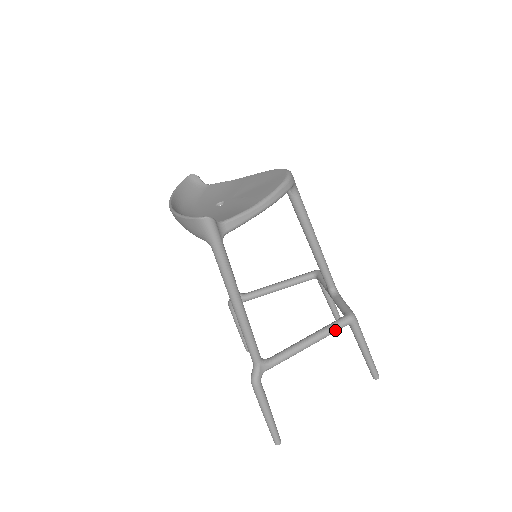
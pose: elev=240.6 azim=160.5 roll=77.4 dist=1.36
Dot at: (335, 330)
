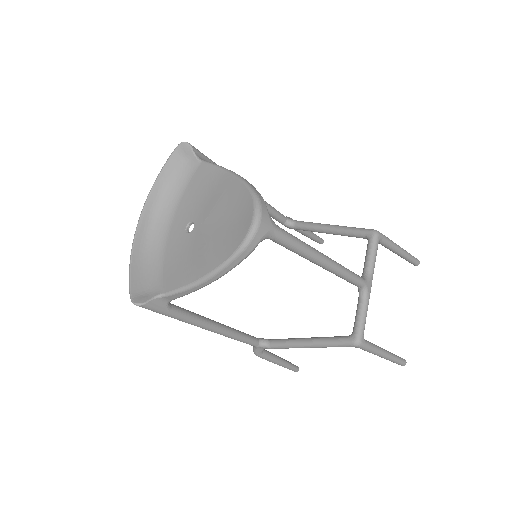
Dot at: occluded
